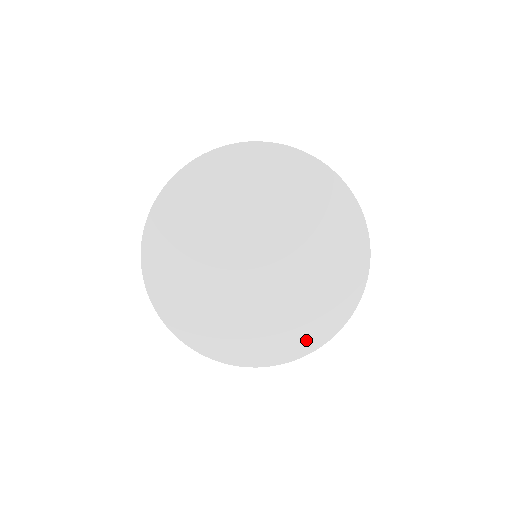
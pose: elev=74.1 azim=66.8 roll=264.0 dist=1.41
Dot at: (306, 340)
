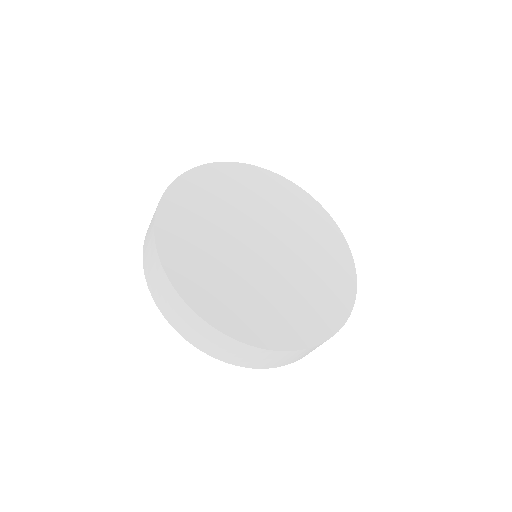
Dot at: (319, 327)
